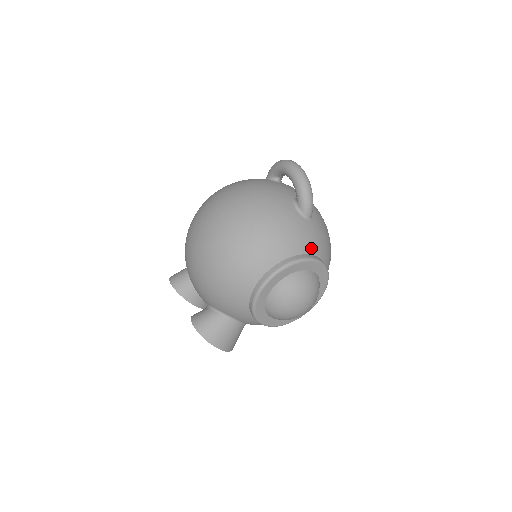
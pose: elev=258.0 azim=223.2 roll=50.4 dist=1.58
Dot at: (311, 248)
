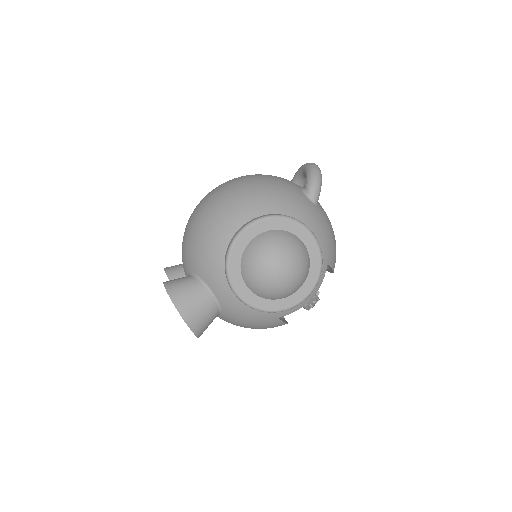
Dot at: (307, 220)
